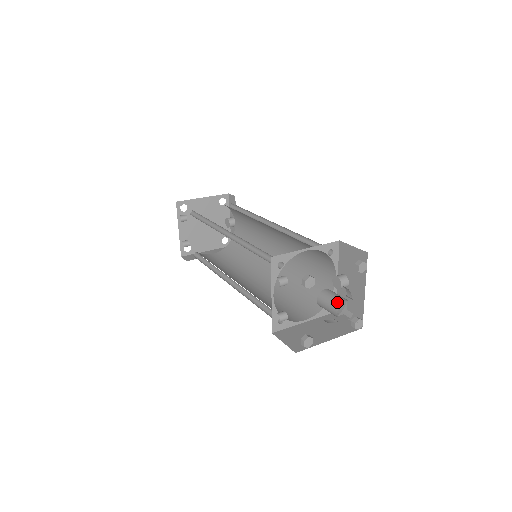
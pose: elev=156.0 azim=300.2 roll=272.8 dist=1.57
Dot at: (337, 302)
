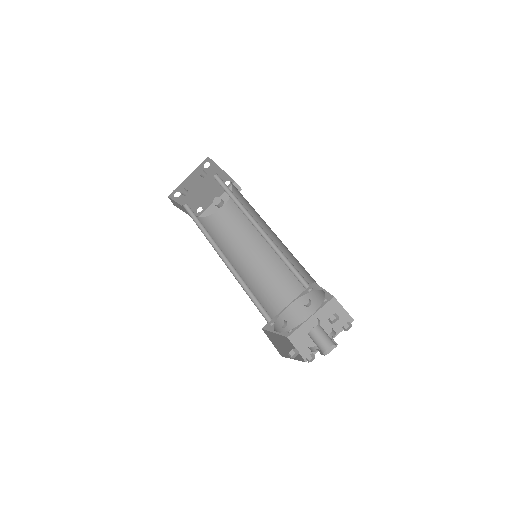
Dot at: (331, 341)
